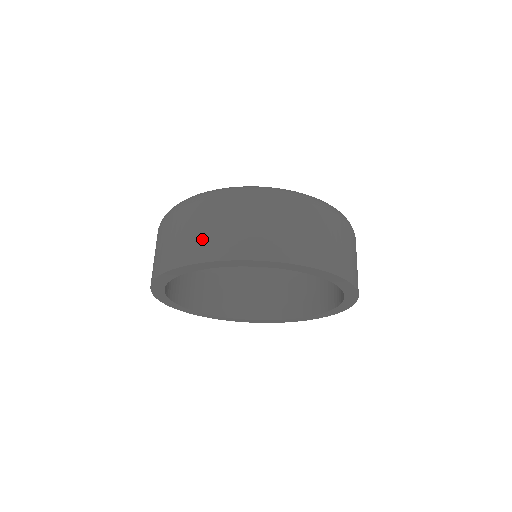
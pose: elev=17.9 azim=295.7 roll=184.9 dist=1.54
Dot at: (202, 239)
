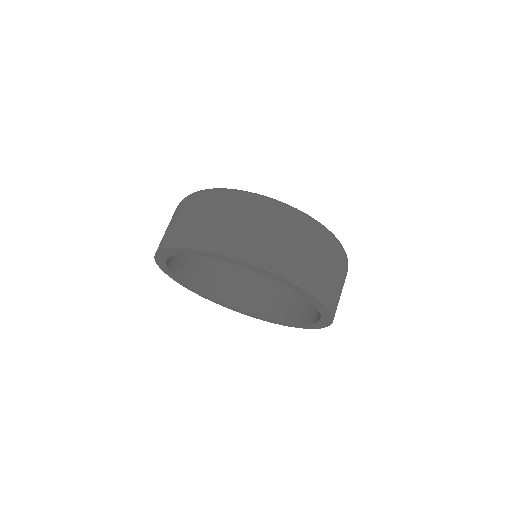
Dot at: (183, 228)
